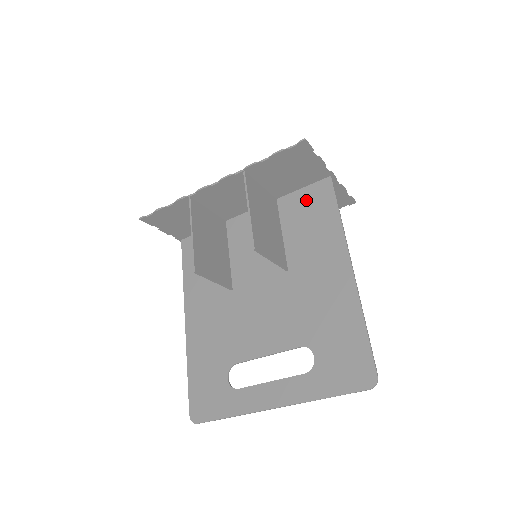
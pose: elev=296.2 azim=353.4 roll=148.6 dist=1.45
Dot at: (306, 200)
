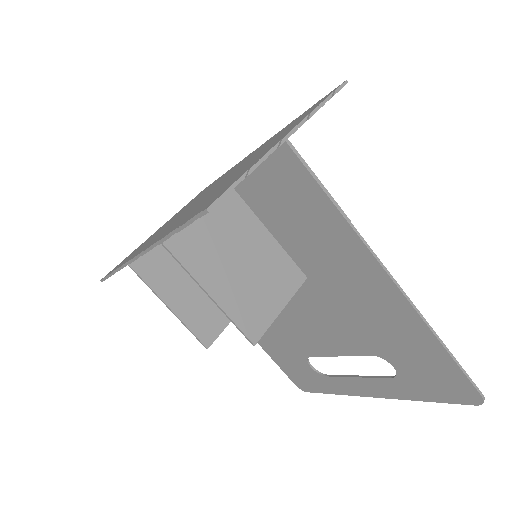
Dot at: (271, 184)
